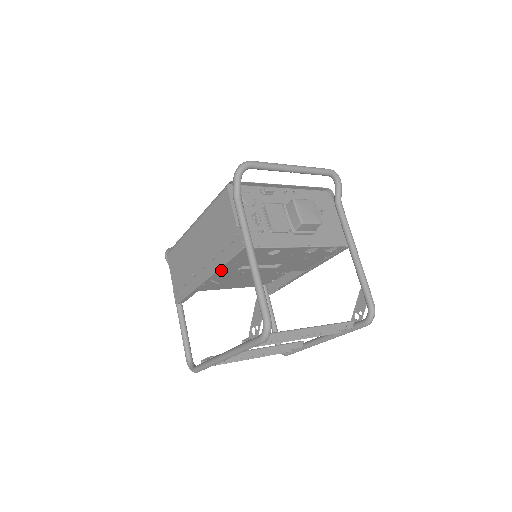
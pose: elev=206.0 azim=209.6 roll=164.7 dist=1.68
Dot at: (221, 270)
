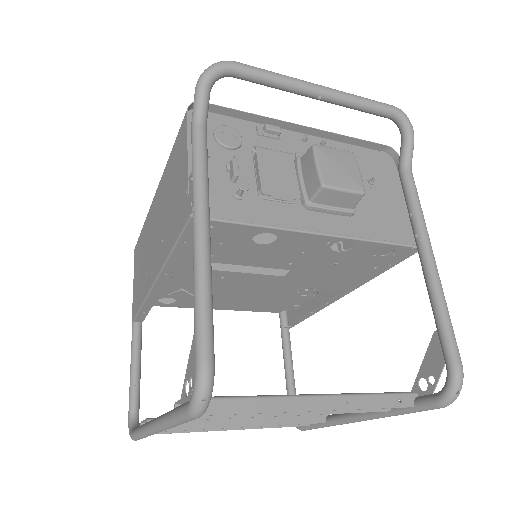
Dot at: (172, 265)
